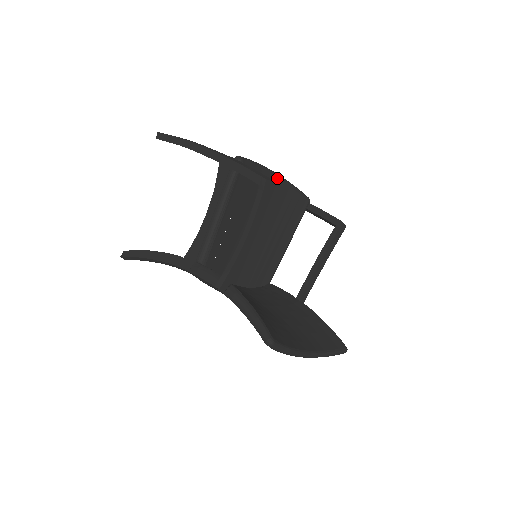
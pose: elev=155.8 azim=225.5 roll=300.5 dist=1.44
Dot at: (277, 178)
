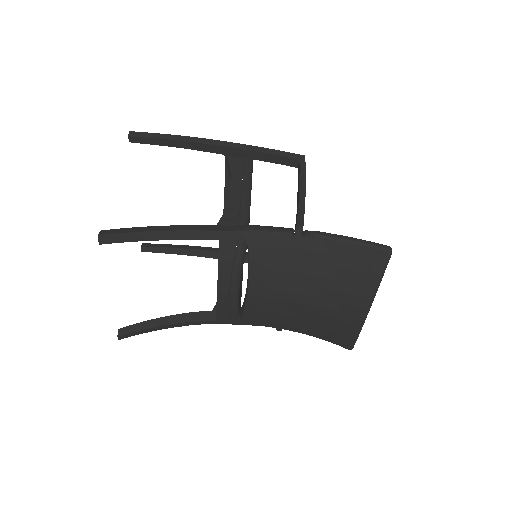
Dot at: occluded
